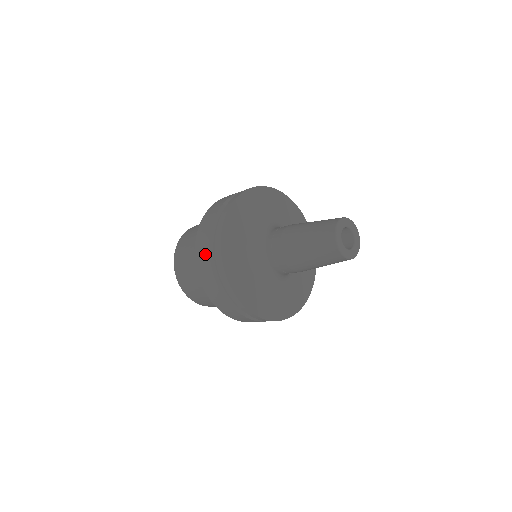
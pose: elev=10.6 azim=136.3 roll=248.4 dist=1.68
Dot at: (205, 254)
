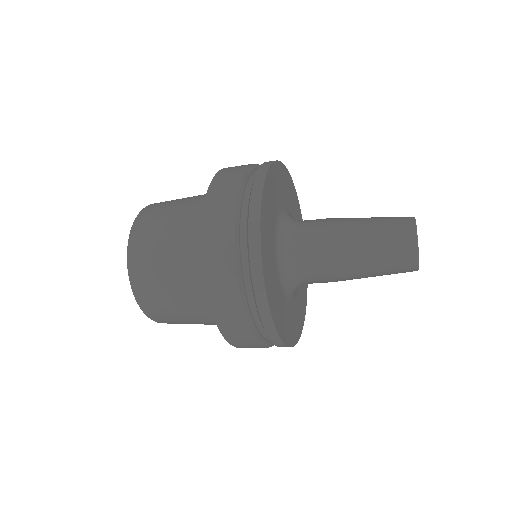
Dot at: (229, 192)
